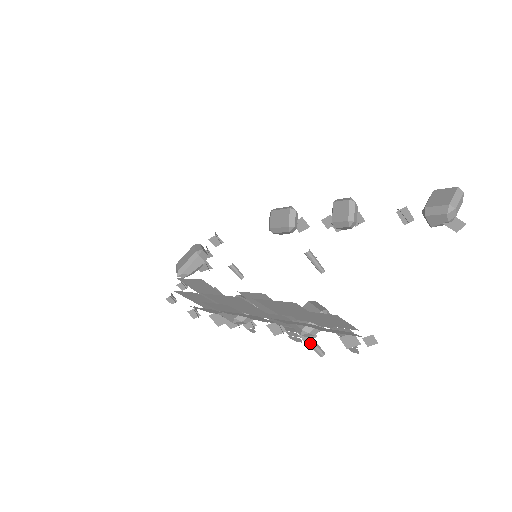
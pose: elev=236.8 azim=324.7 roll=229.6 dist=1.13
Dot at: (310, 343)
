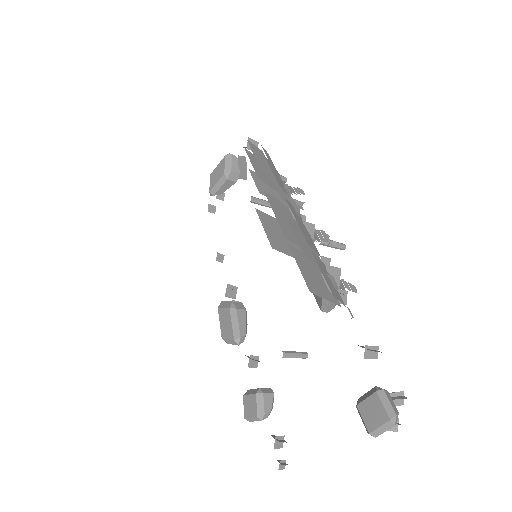
Dot at: occluded
